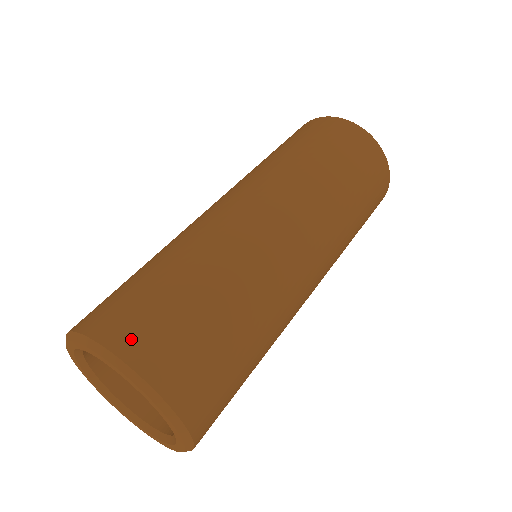
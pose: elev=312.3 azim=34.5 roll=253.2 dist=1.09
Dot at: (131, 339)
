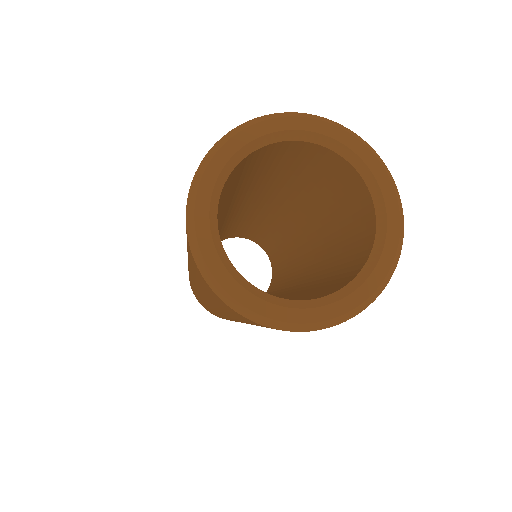
Dot at: occluded
